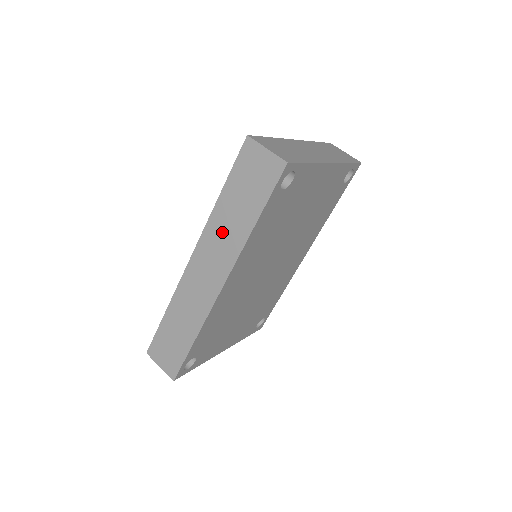
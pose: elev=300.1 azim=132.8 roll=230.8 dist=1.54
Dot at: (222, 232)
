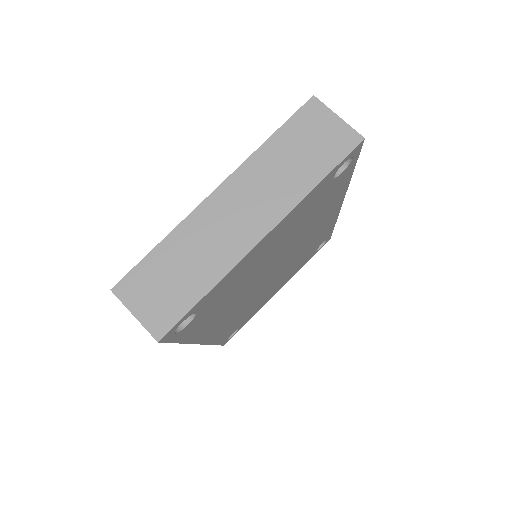
Dot at: occluded
